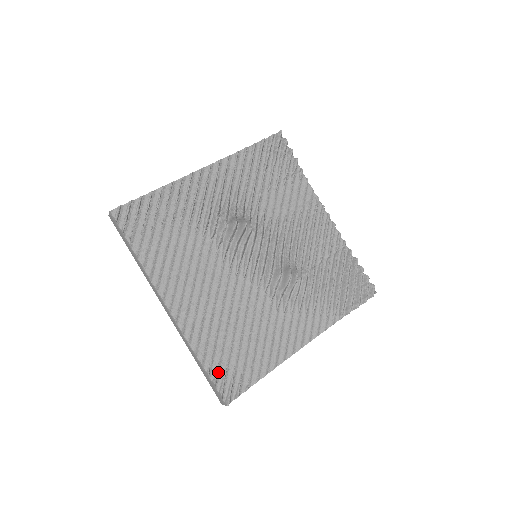
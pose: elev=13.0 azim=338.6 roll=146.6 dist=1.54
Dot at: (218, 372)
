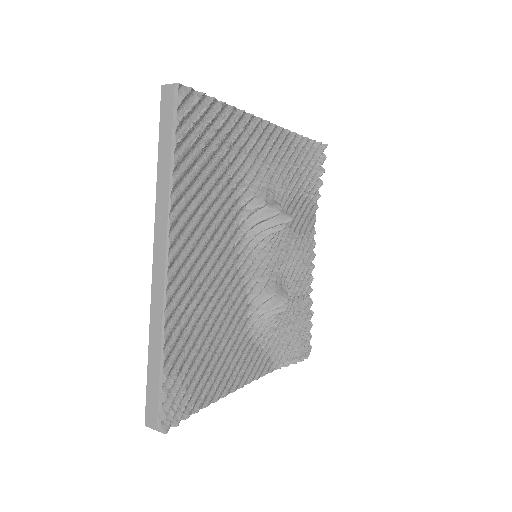
Dot at: (174, 381)
